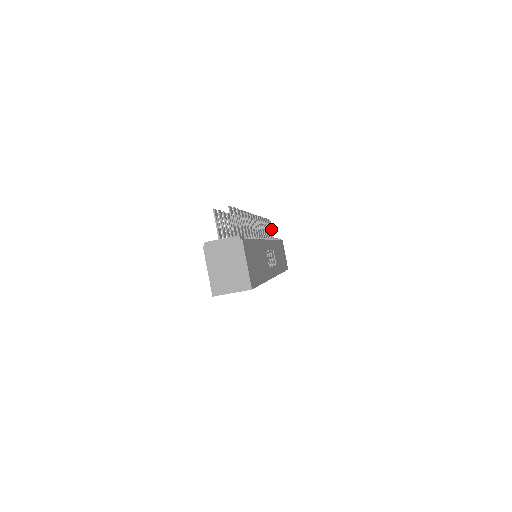
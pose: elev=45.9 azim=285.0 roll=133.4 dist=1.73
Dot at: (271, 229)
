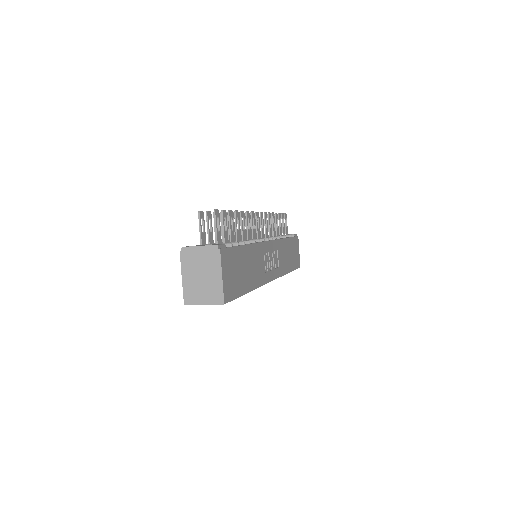
Dot at: (286, 223)
